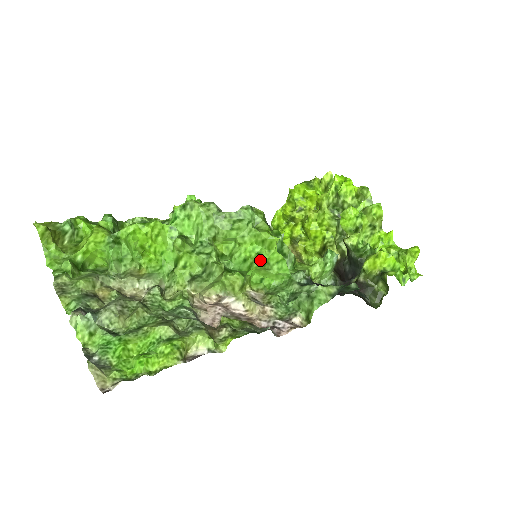
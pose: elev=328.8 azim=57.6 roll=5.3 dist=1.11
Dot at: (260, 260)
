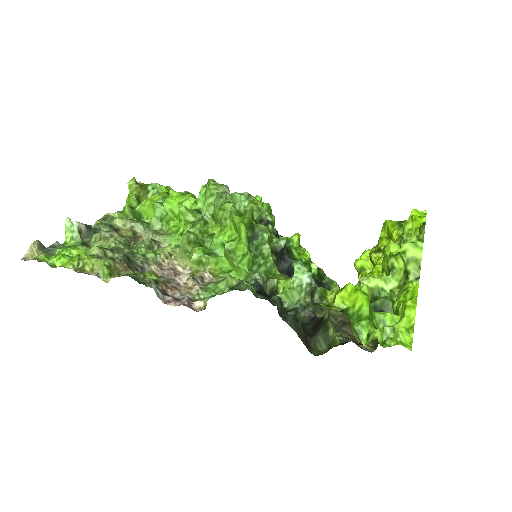
Dot at: (227, 245)
